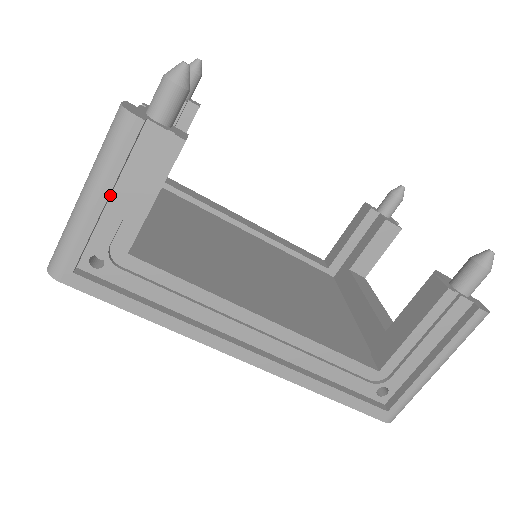
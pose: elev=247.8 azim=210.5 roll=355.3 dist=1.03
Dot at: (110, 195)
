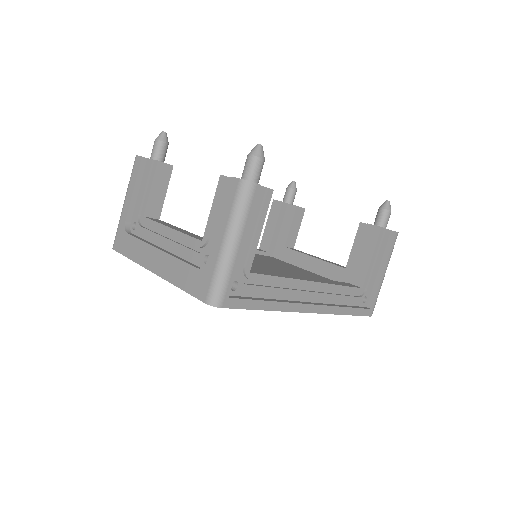
Dot at: occluded
